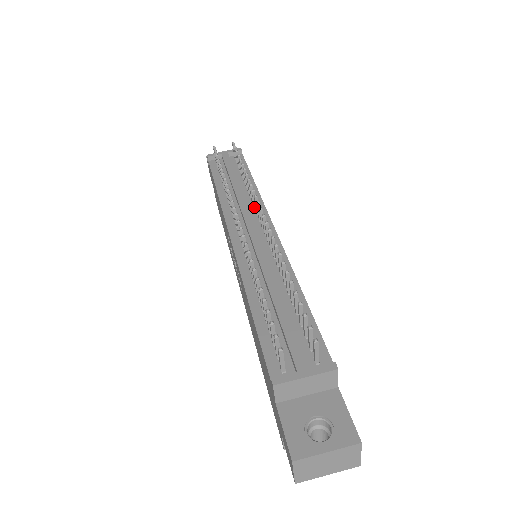
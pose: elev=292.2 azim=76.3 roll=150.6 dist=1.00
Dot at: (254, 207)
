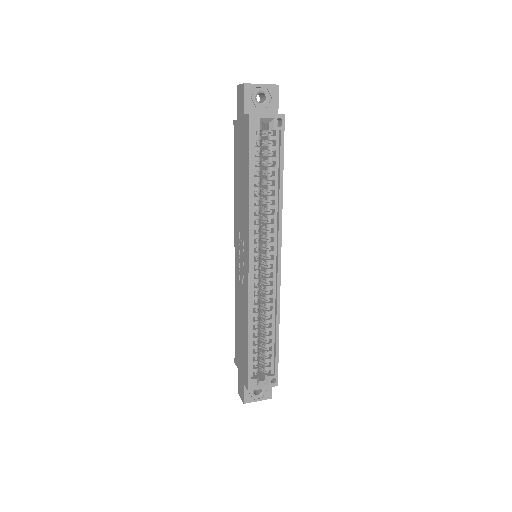
Dot at: occluded
